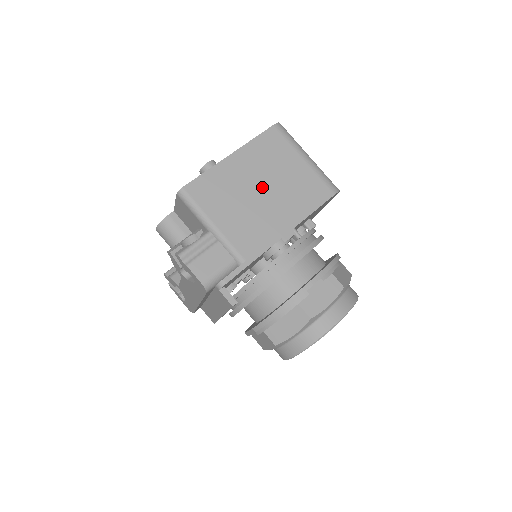
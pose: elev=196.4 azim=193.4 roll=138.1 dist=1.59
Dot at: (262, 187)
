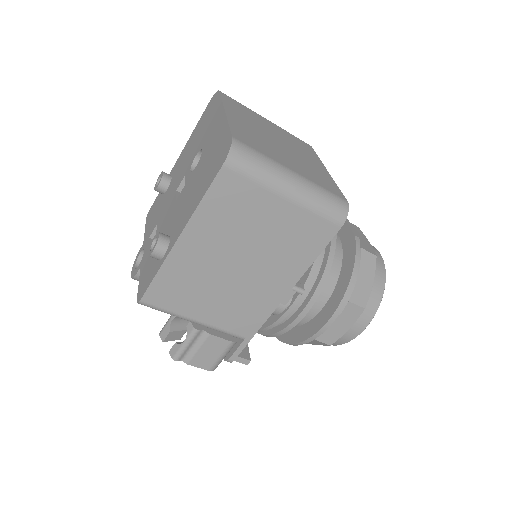
Dot at: (237, 260)
